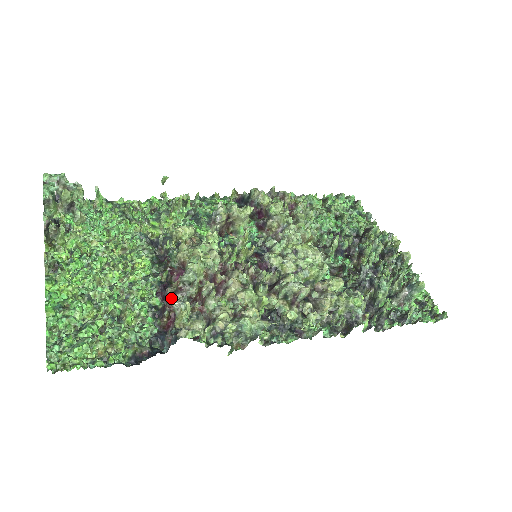
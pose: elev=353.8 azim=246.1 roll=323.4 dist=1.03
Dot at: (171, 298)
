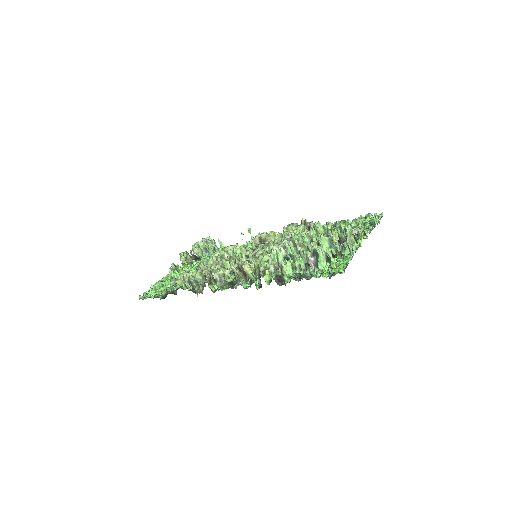
Dot at: occluded
